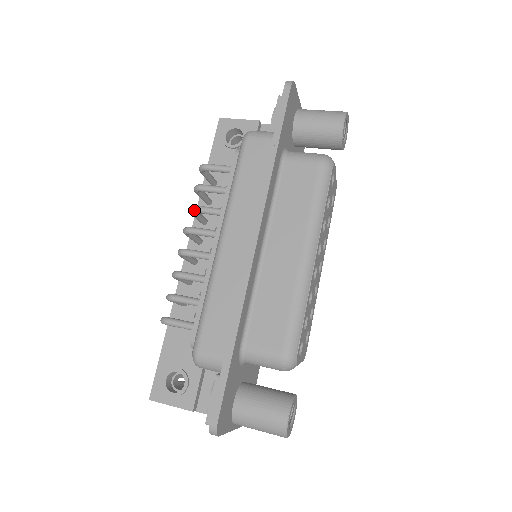
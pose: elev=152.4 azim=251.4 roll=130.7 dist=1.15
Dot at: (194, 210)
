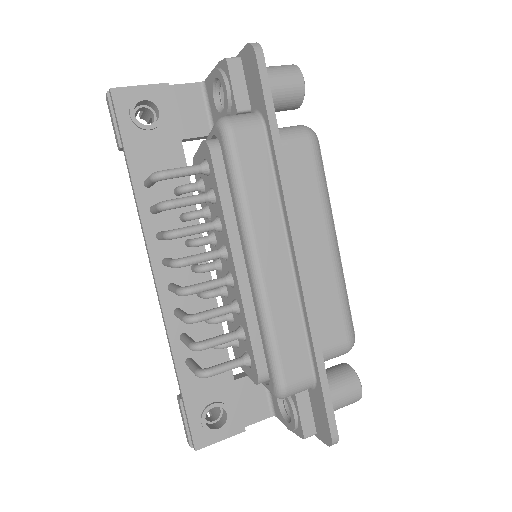
Dot at: (179, 236)
